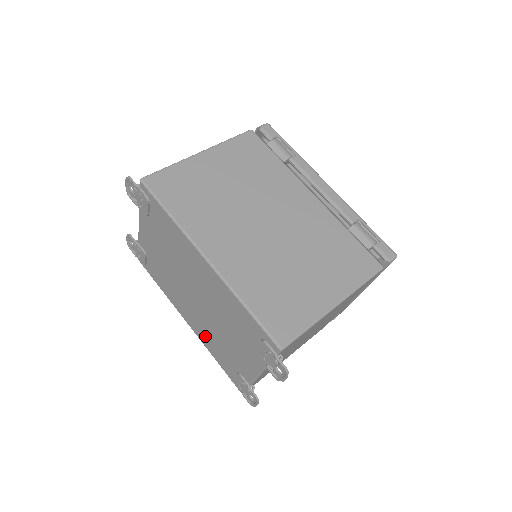
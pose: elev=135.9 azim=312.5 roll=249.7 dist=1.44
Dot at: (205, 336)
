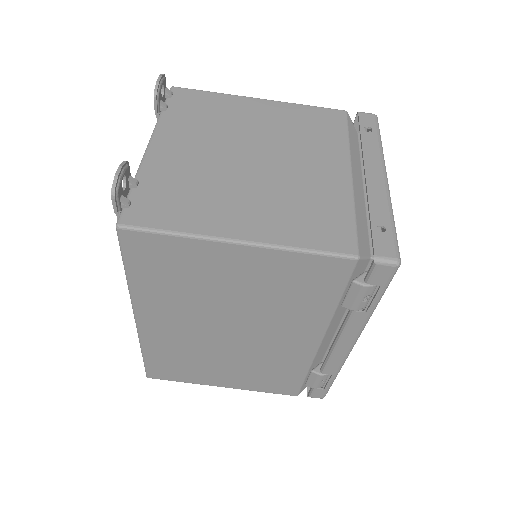
Dot at: occluded
